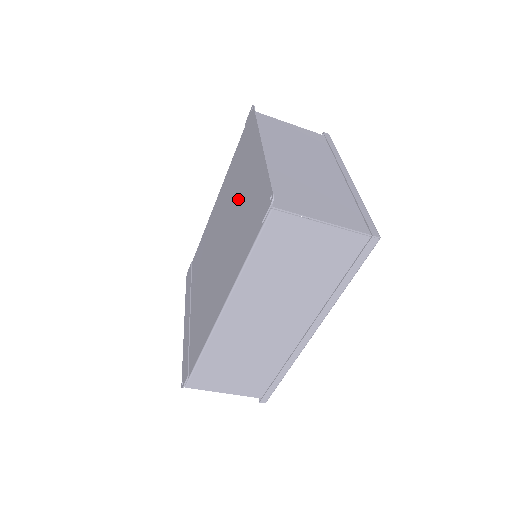
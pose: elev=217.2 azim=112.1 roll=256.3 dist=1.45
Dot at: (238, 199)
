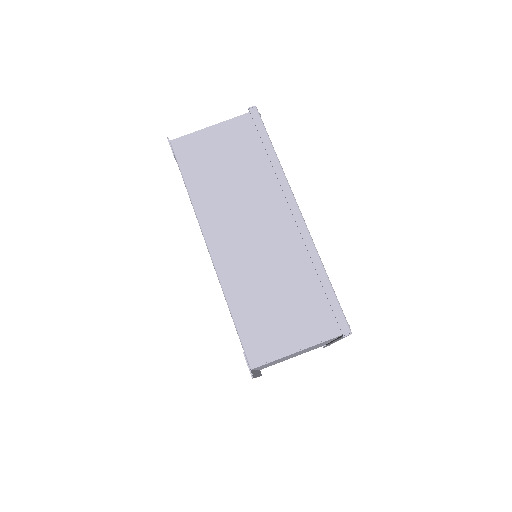
Dot at: occluded
